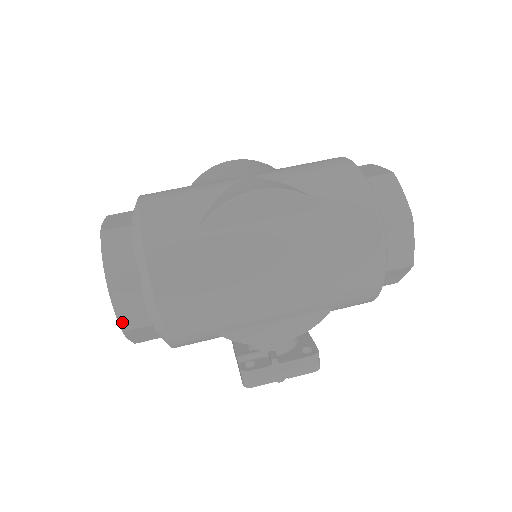
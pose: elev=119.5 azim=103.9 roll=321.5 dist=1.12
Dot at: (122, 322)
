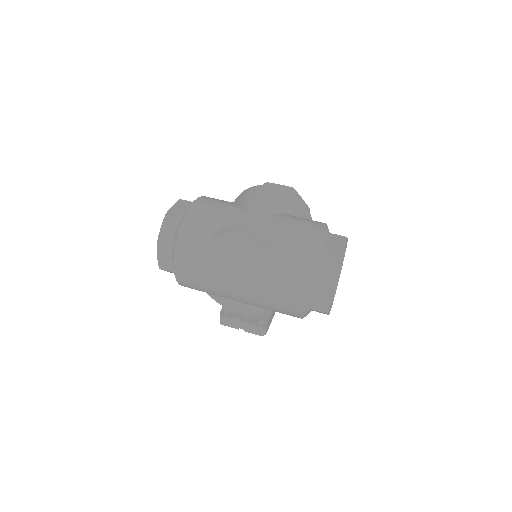
Dot at: (160, 265)
